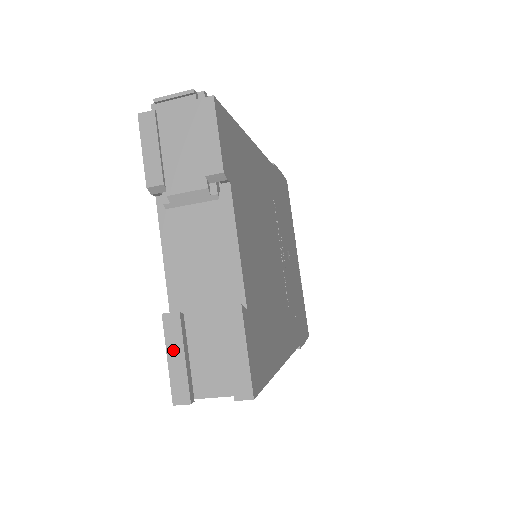
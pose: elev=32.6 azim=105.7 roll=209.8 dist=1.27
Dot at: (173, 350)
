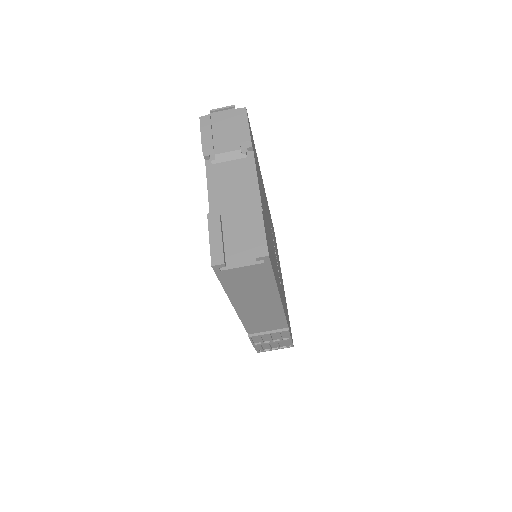
Dot at: (214, 233)
